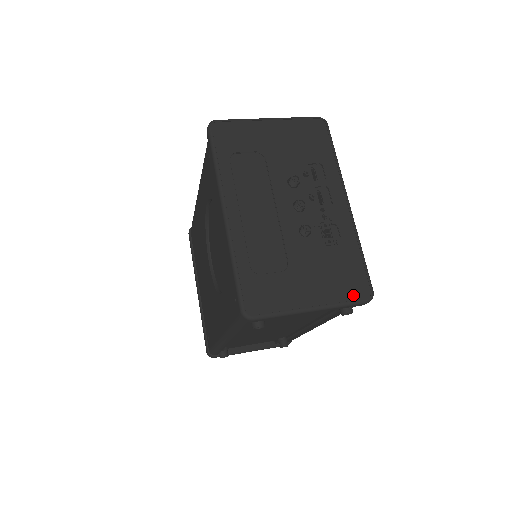
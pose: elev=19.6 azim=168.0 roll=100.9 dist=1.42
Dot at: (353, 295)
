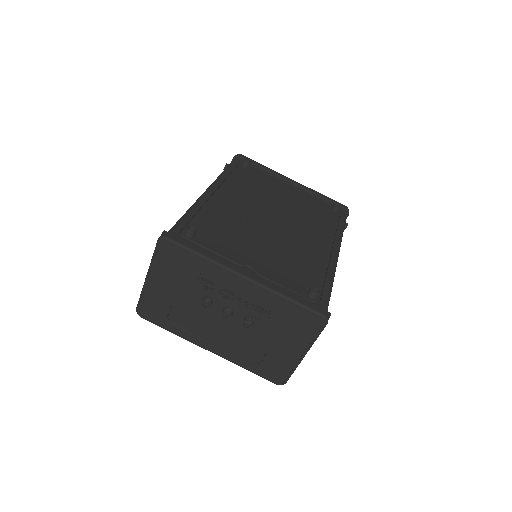
Dot at: (314, 330)
